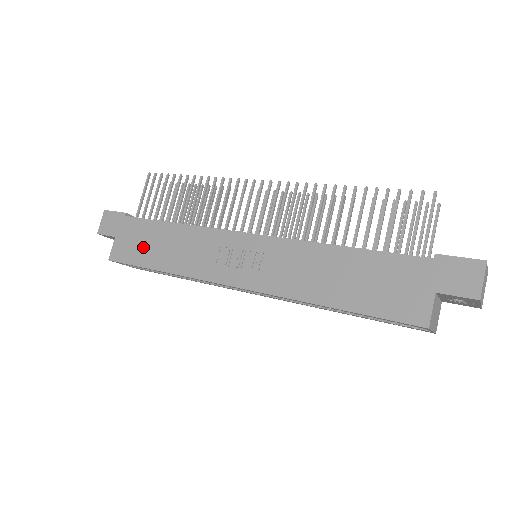
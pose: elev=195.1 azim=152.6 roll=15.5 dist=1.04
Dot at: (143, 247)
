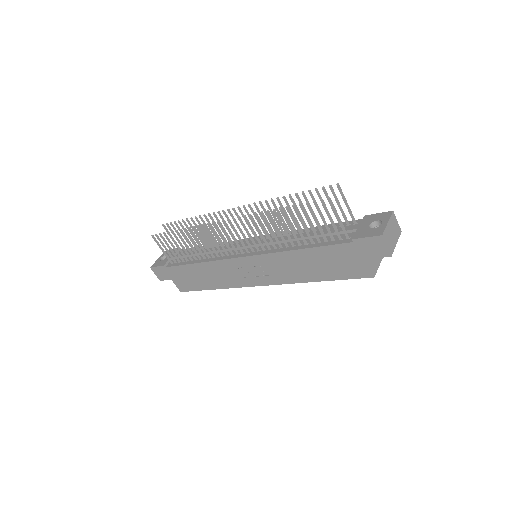
Dot at: (192, 281)
